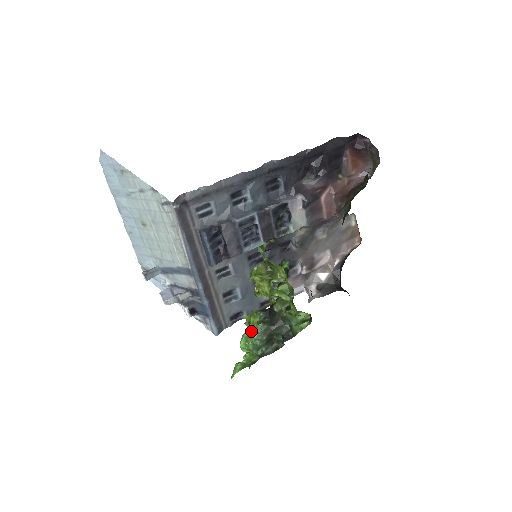
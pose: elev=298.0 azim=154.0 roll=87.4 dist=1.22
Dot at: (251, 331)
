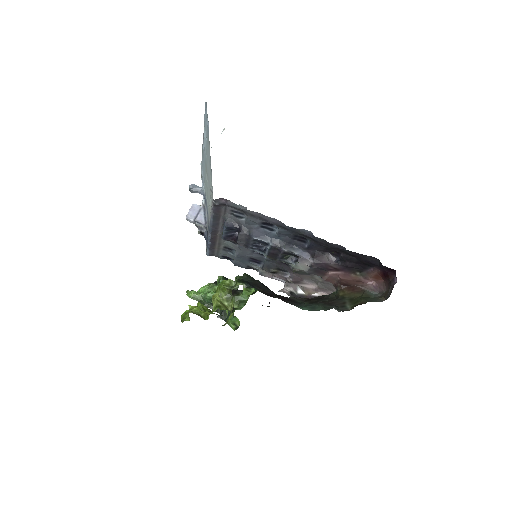
Dot at: (184, 317)
